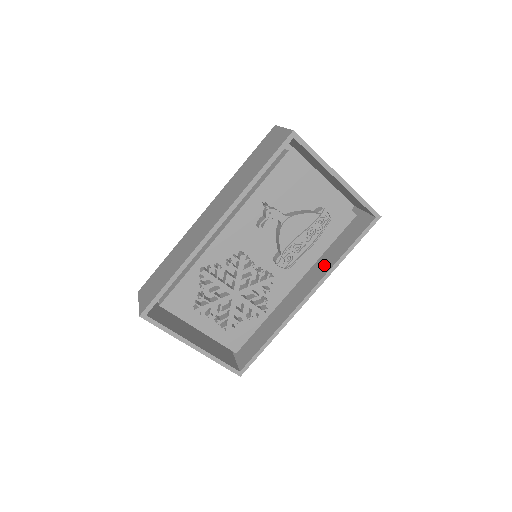
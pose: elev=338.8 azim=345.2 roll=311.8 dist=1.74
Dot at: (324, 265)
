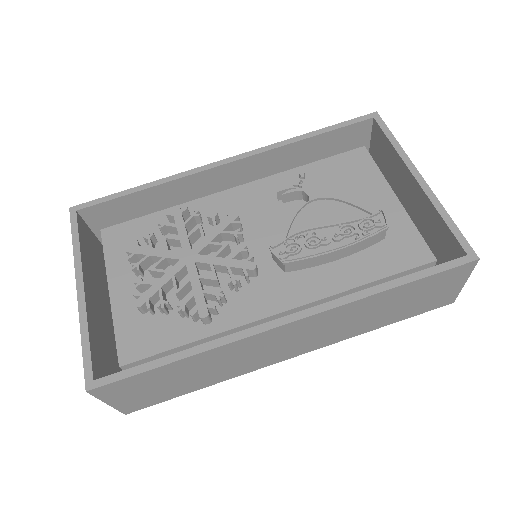
Dot at: occluded
